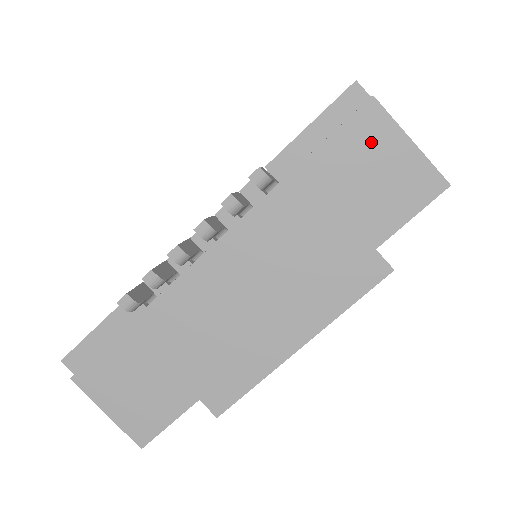
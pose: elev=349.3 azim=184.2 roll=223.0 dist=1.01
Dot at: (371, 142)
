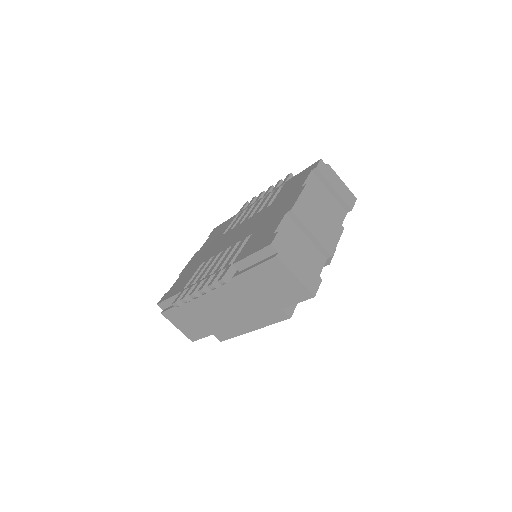
Dot at: (277, 272)
